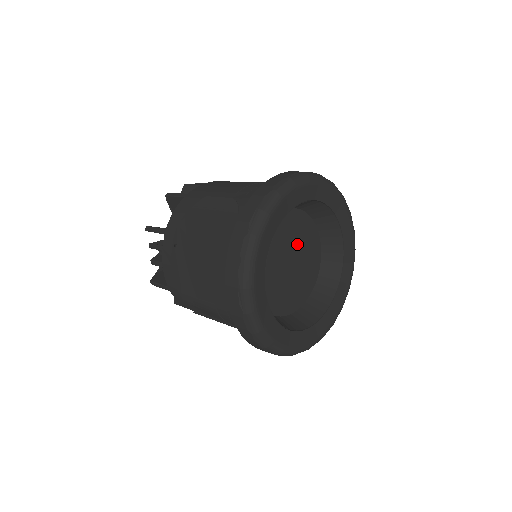
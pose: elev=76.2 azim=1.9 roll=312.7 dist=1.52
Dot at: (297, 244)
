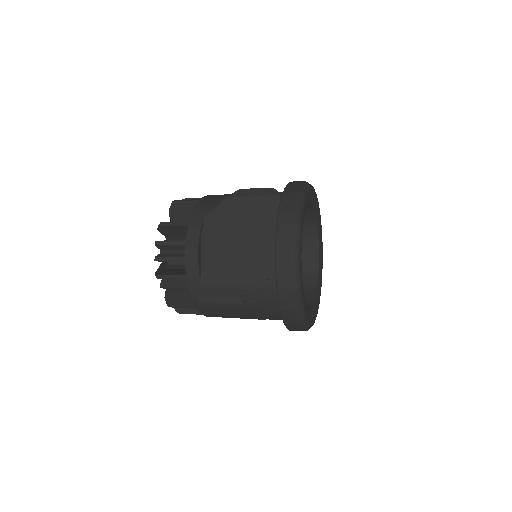
Dot at: occluded
